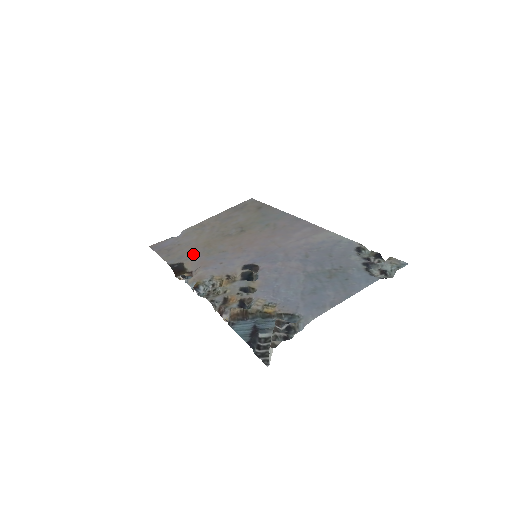
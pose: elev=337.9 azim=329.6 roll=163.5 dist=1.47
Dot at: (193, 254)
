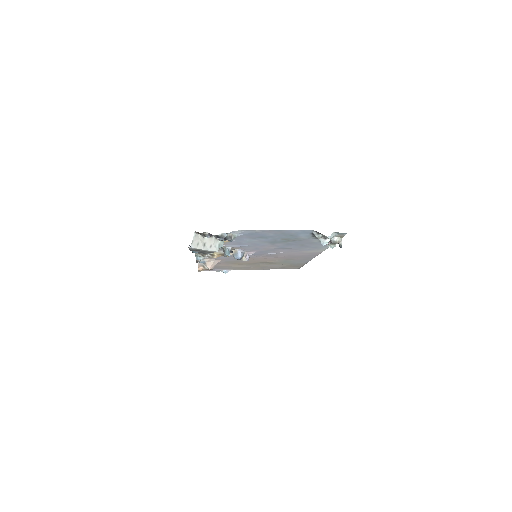
Dot at: (220, 263)
